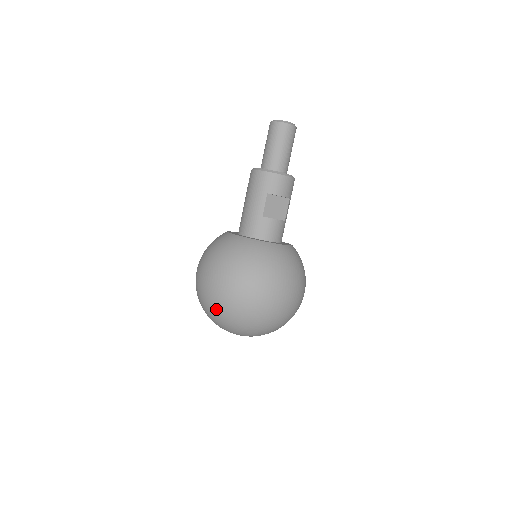
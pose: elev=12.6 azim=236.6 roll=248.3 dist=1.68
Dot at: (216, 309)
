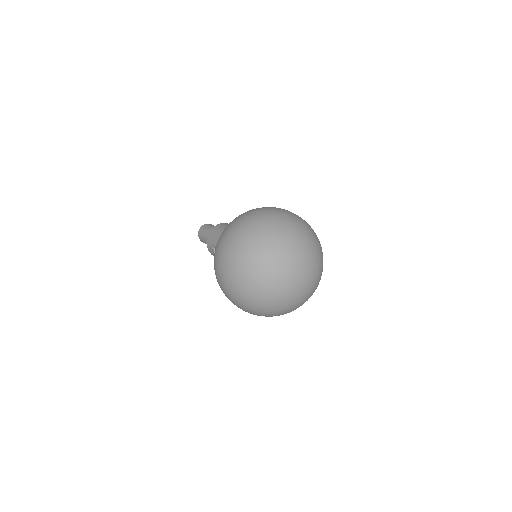
Dot at: (274, 220)
